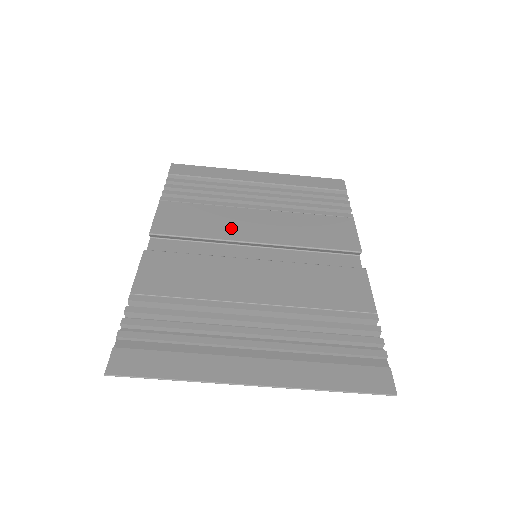
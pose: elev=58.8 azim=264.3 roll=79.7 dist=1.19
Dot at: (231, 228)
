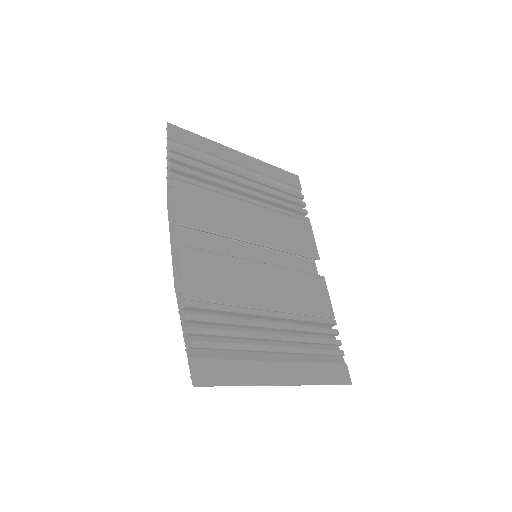
Dot at: (237, 224)
